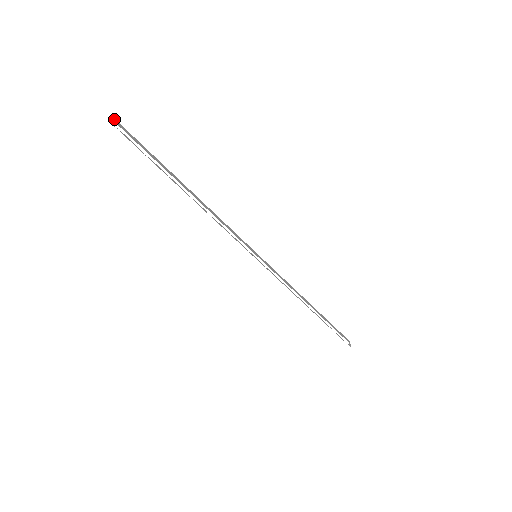
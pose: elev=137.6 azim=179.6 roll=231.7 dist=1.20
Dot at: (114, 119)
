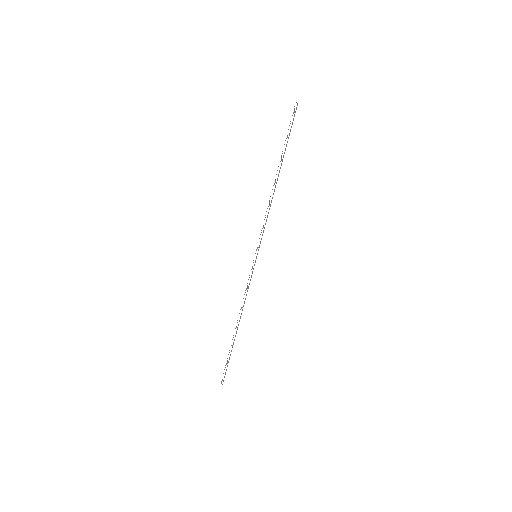
Dot at: occluded
